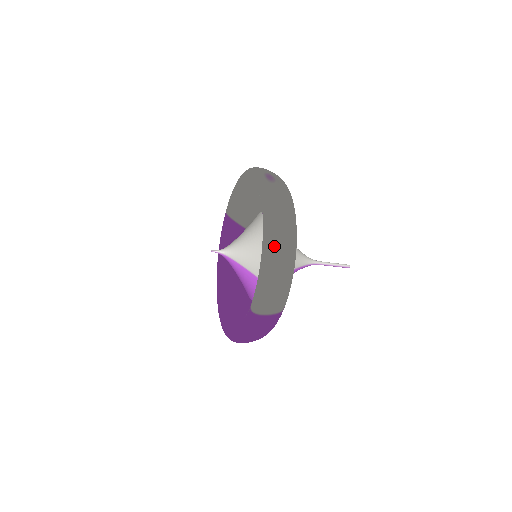
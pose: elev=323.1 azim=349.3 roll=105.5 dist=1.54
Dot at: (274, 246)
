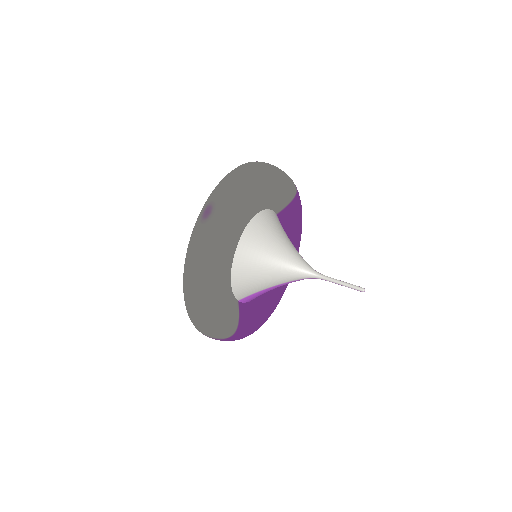
Dot at: (188, 298)
